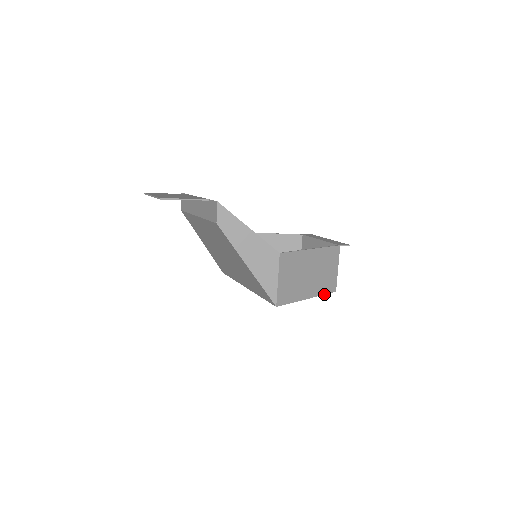
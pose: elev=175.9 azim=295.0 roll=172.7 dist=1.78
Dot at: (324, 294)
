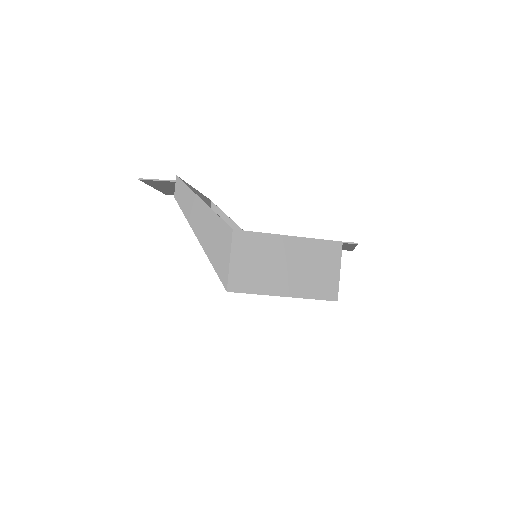
Dot at: occluded
